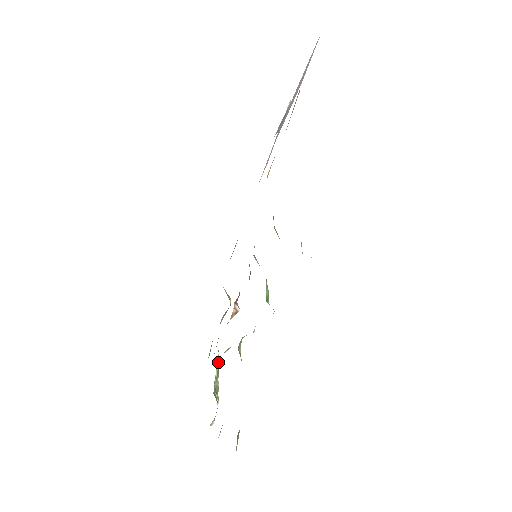
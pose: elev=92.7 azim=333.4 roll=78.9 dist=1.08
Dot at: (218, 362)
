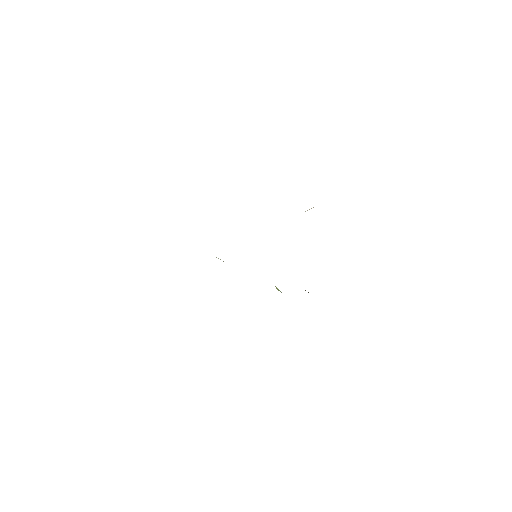
Dot at: occluded
